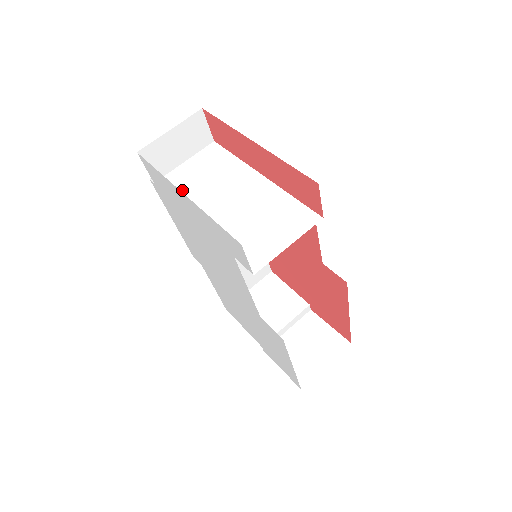
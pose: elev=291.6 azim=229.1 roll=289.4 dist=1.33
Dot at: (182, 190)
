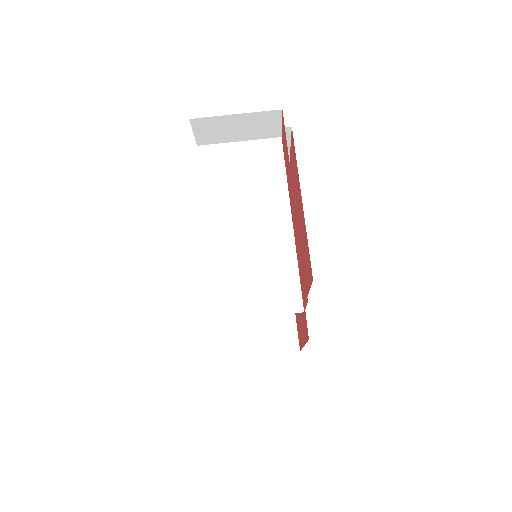
Dot at: (214, 176)
